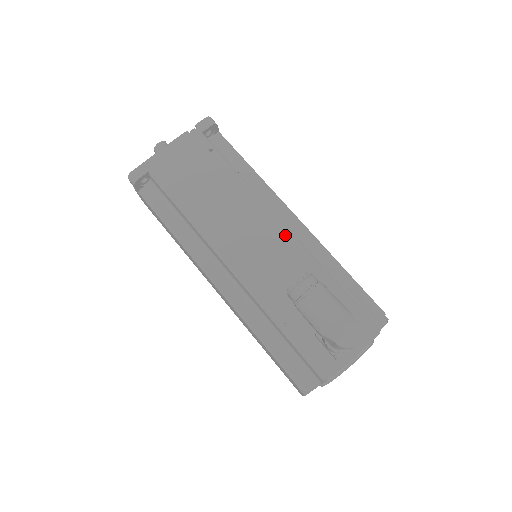
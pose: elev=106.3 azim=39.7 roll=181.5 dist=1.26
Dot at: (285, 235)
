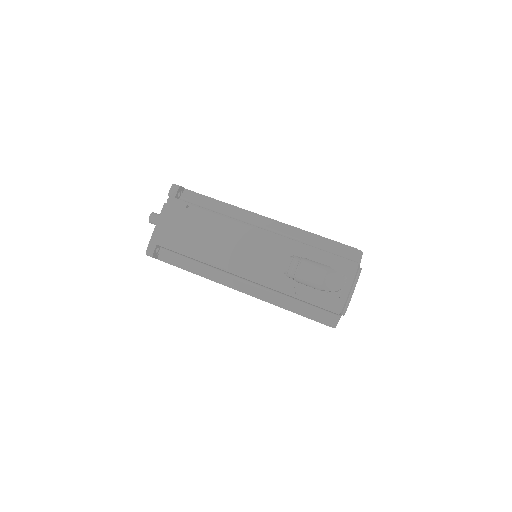
Dot at: (266, 236)
